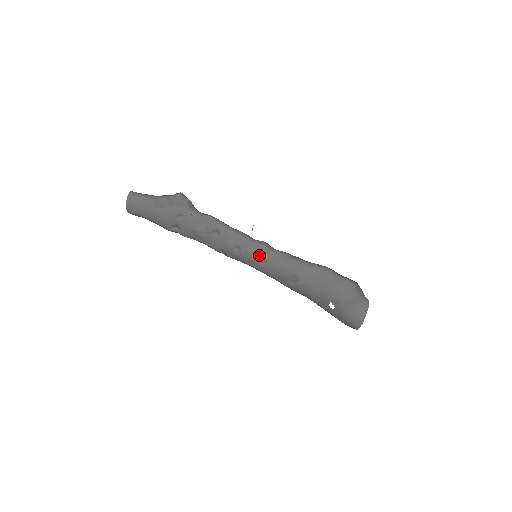
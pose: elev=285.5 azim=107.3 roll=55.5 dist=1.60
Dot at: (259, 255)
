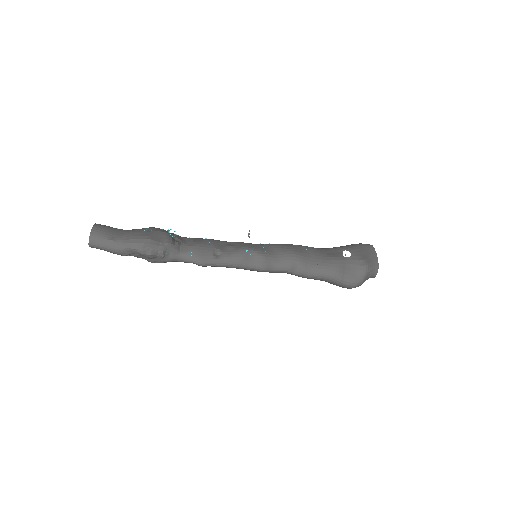
Dot at: occluded
